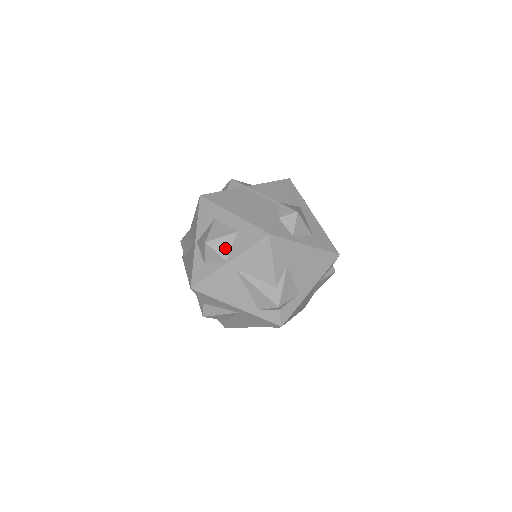
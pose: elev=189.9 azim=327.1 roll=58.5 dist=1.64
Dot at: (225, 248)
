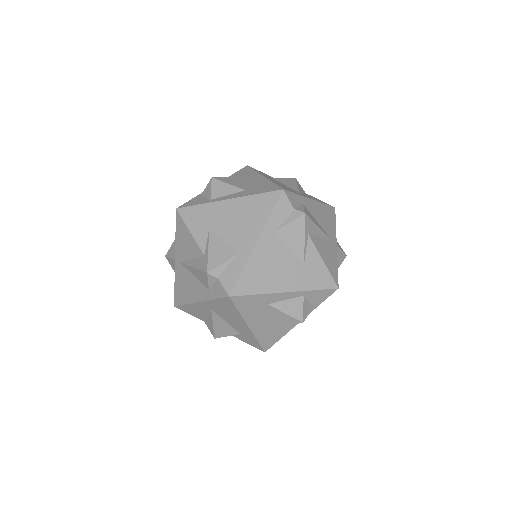
Dot at: (174, 250)
